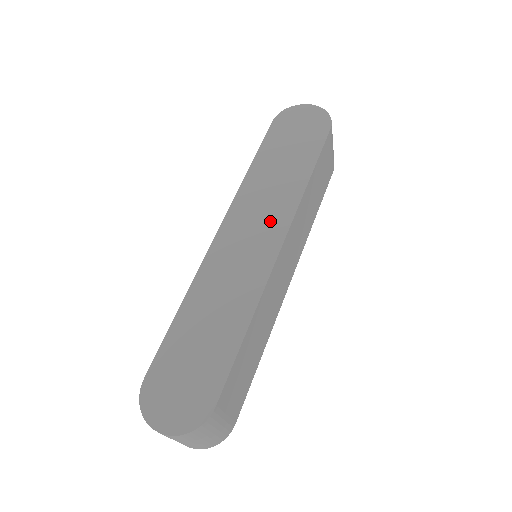
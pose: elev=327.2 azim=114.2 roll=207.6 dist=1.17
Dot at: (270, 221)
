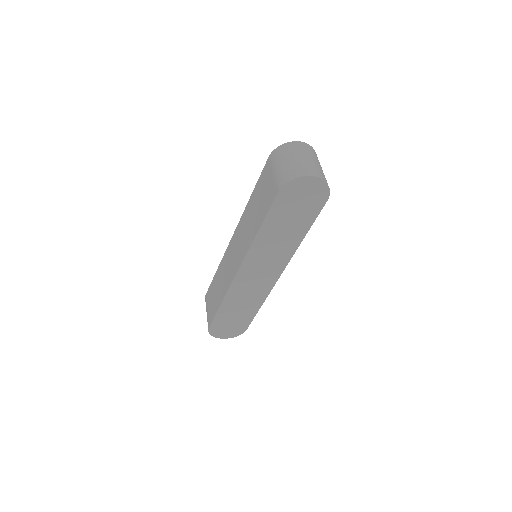
Dot at: occluded
